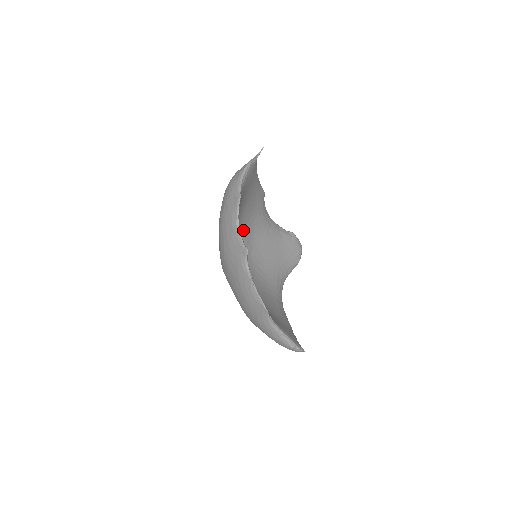
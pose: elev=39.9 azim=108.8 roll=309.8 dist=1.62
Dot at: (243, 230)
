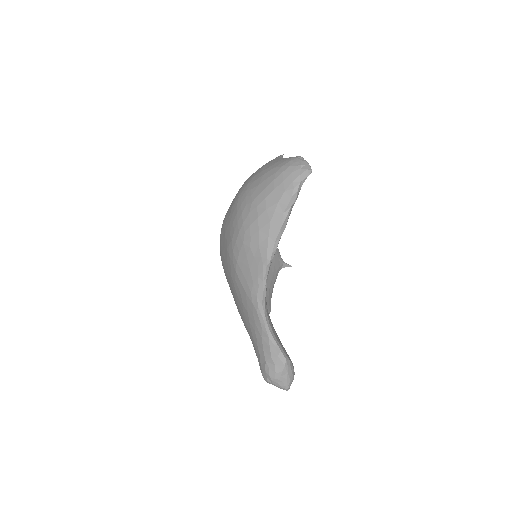
Dot at: occluded
